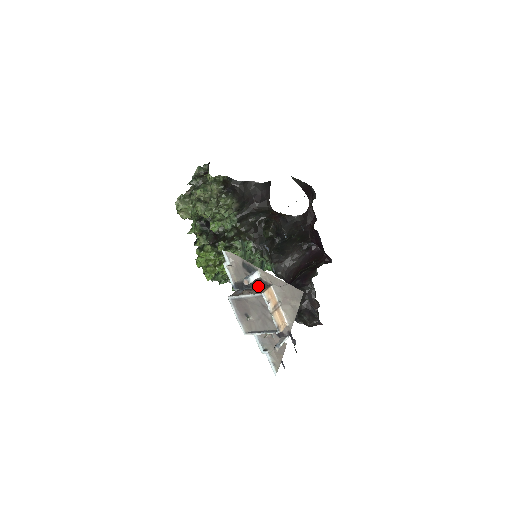
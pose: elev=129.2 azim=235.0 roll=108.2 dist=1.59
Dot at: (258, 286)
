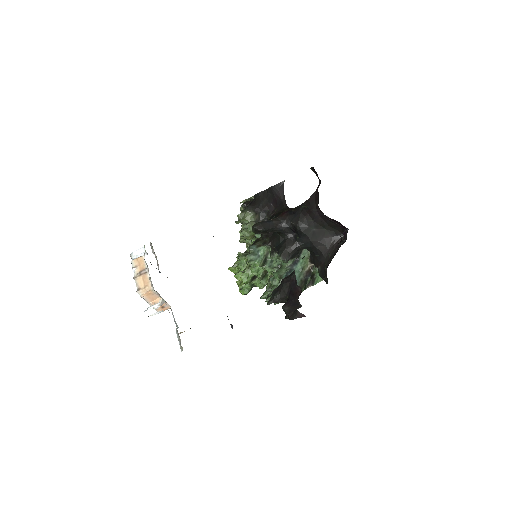
Dot at: occluded
